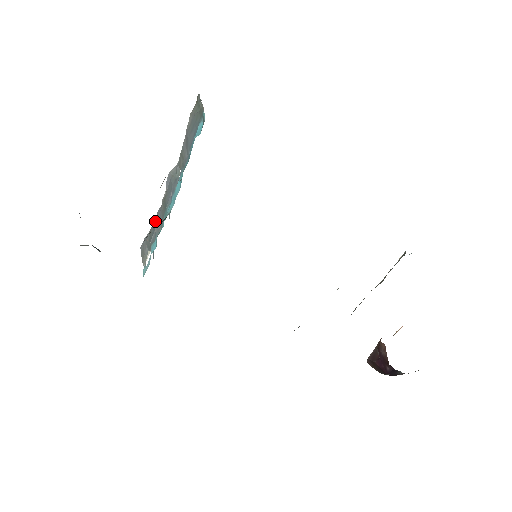
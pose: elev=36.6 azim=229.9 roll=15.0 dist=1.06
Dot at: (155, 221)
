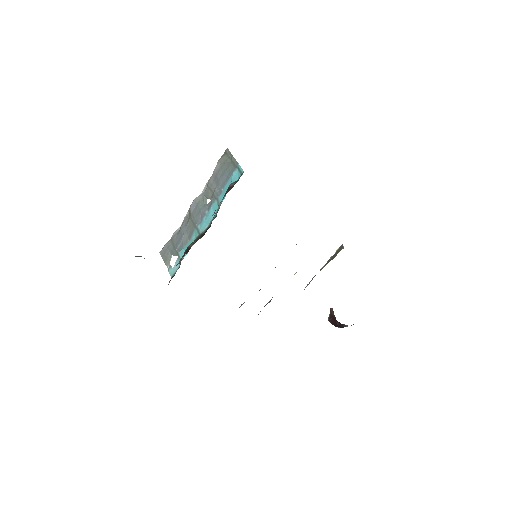
Dot at: (179, 234)
